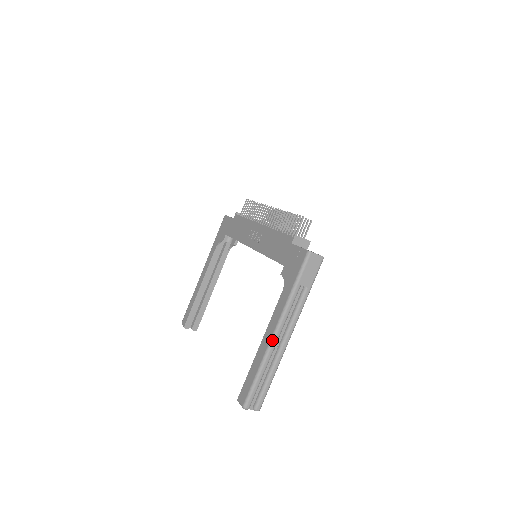
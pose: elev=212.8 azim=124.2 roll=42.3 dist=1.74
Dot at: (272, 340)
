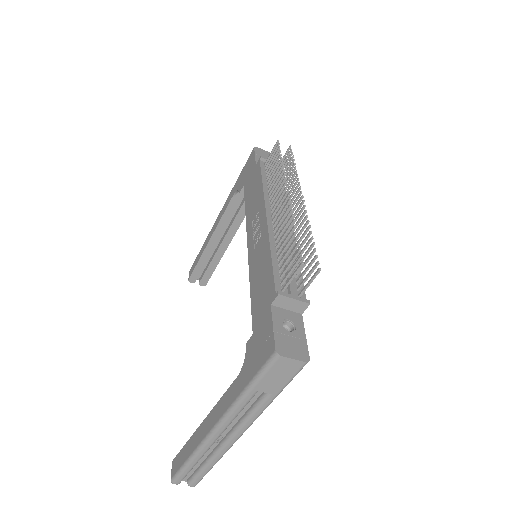
Dot at: (209, 437)
